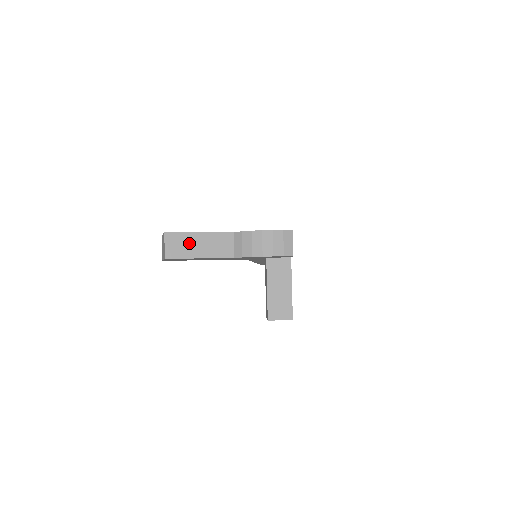
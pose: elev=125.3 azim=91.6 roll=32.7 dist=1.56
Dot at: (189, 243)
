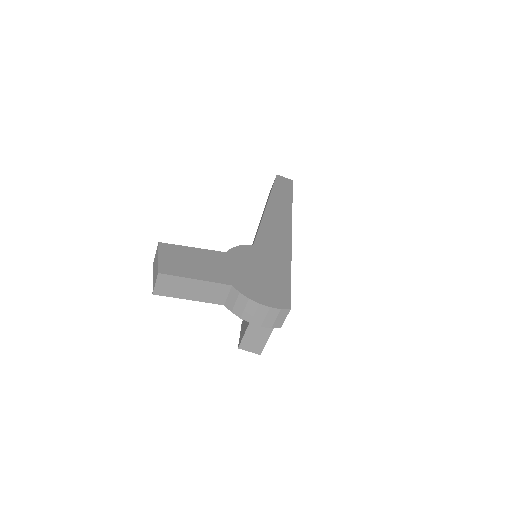
Dot at: (182, 286)
